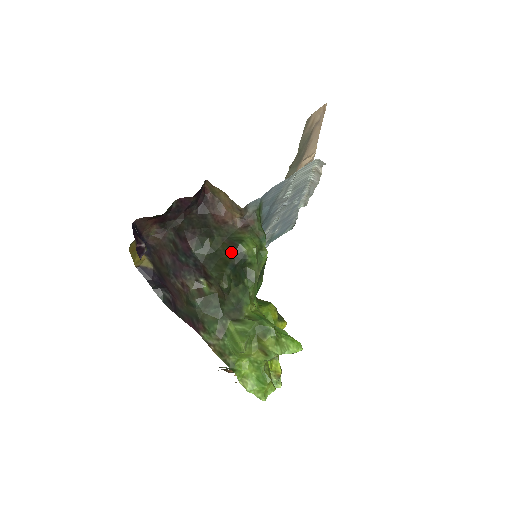
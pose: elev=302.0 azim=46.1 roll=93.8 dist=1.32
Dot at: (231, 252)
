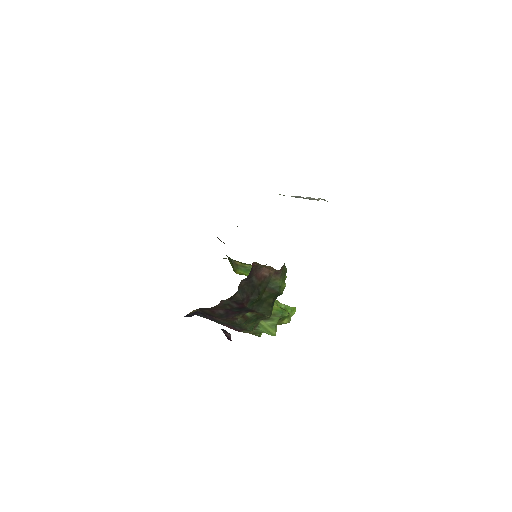
Dot at: (272, 296)
